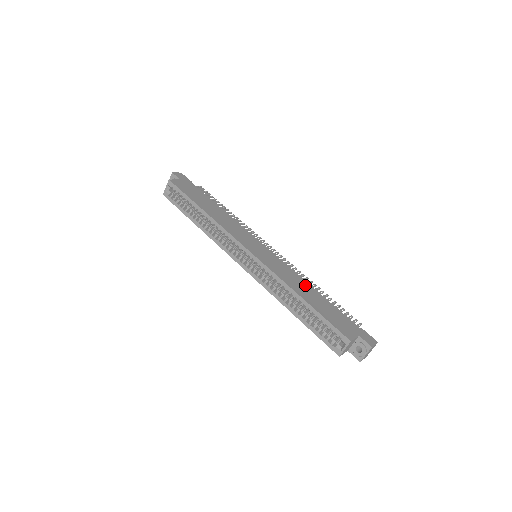
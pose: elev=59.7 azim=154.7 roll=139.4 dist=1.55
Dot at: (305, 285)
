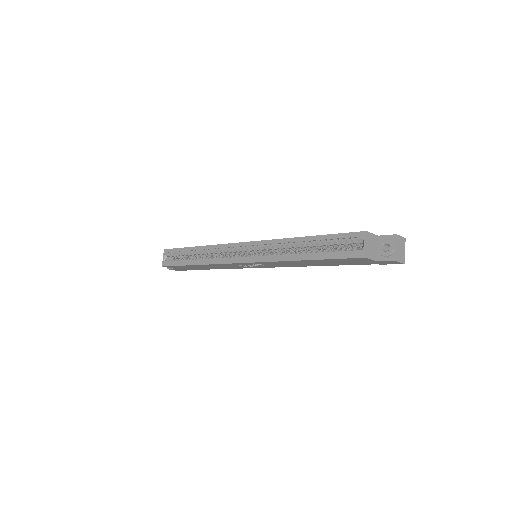
Dot at: occluded
